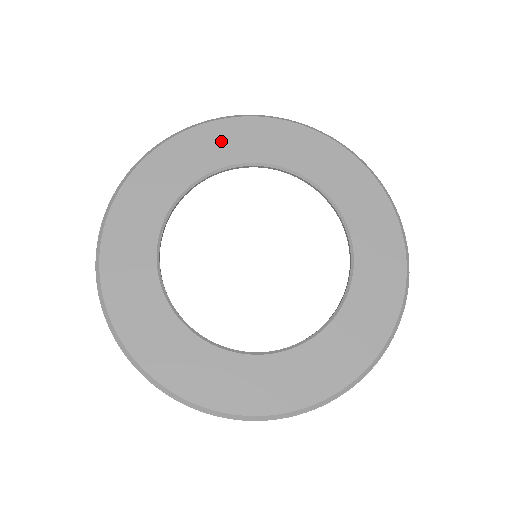
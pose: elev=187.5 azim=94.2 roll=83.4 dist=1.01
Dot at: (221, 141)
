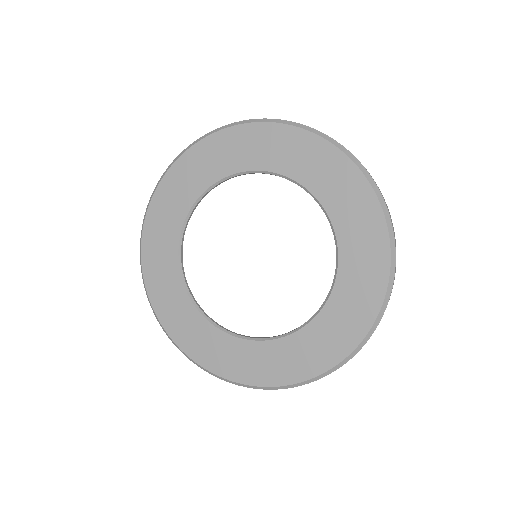
Dot at: (223, 152)
